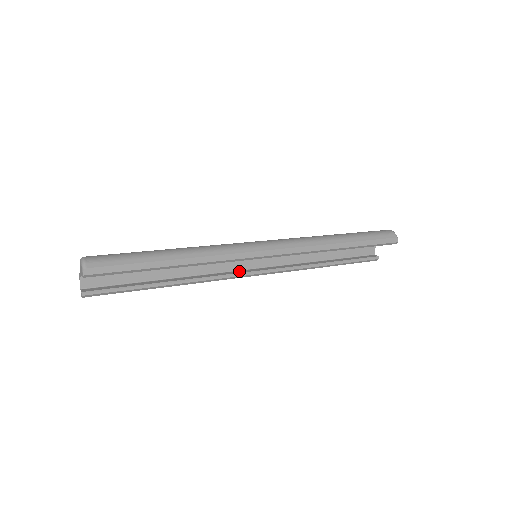
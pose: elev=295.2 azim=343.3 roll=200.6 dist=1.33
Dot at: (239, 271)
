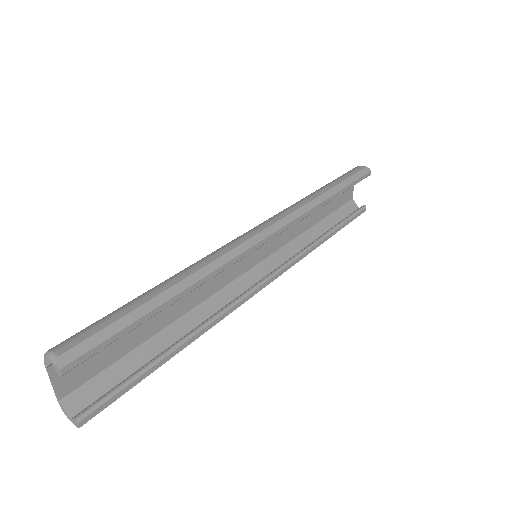
Dot at: (250, 287)
